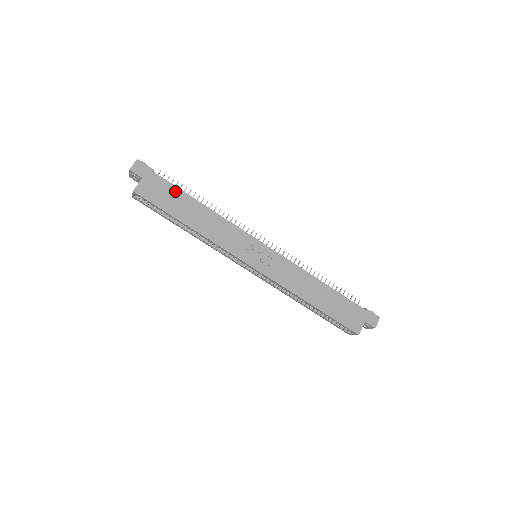
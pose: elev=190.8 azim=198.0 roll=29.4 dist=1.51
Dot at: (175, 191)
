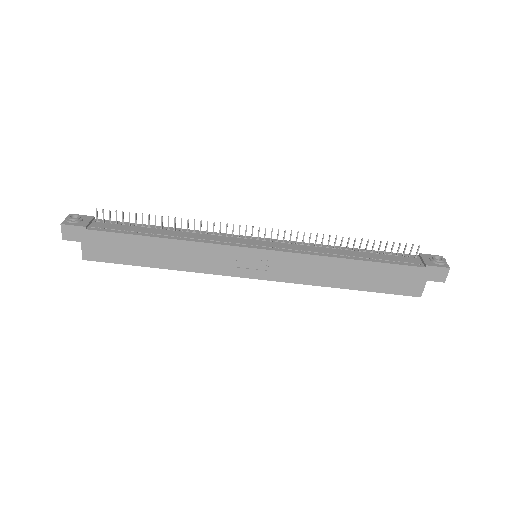
Dot at: (122, 239)
